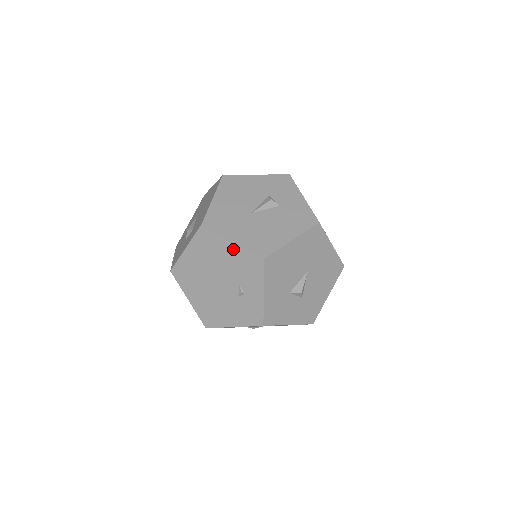
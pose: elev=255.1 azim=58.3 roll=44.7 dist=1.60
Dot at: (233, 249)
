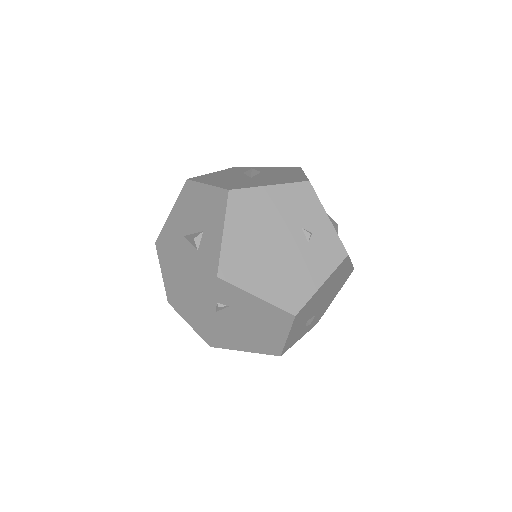
Dot at: (275, 193)
